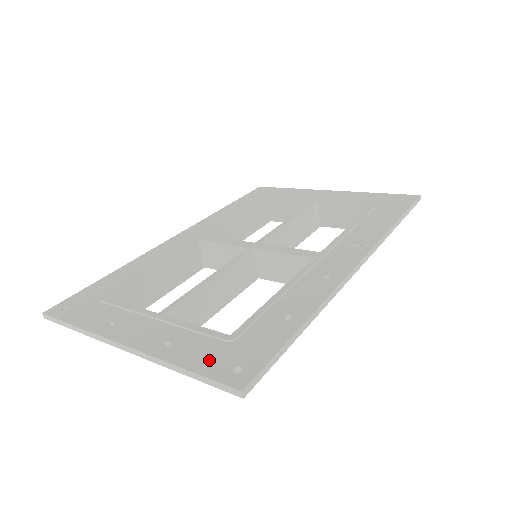
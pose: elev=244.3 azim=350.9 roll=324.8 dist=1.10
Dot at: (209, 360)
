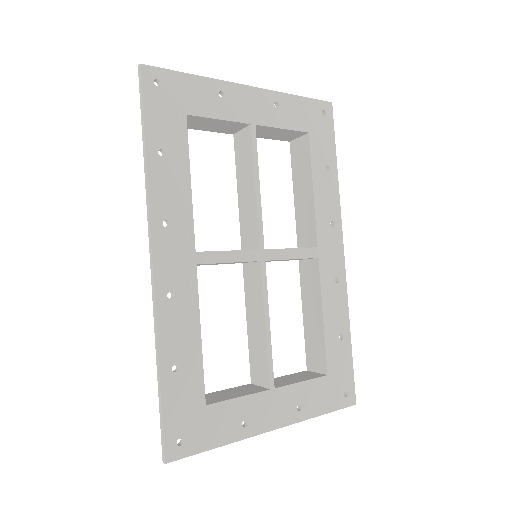
Dot at: (330, 399)
